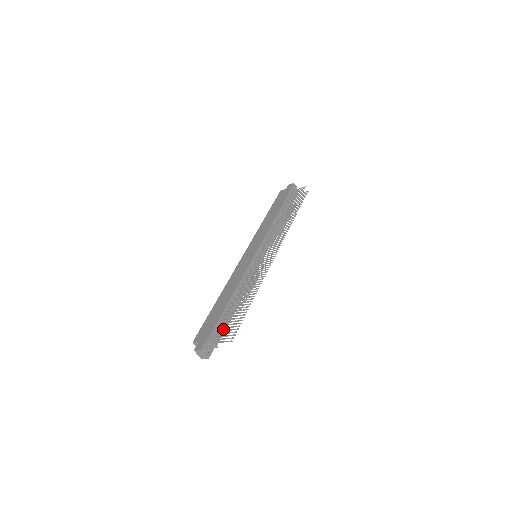
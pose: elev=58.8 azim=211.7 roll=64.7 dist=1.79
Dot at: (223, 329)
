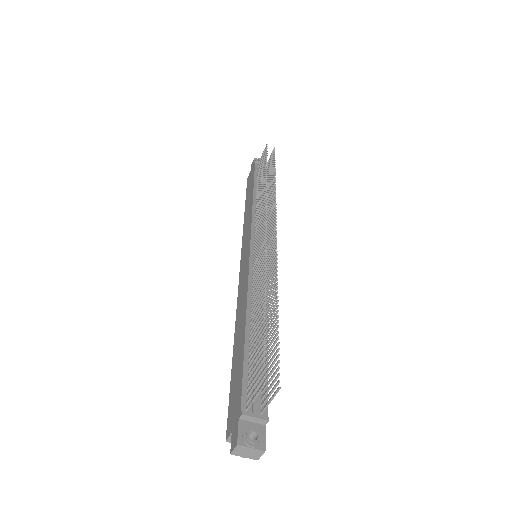
Dot at: (262, 383)
